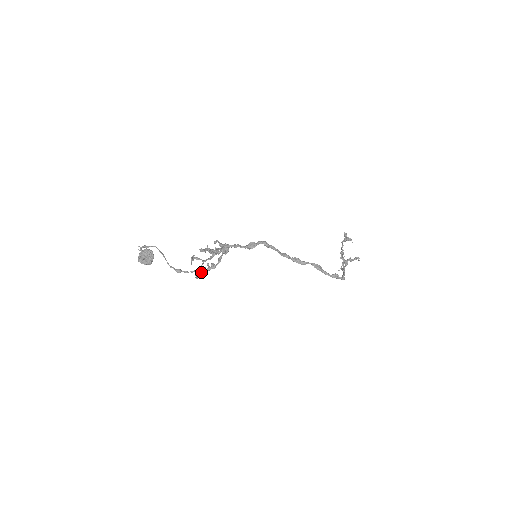
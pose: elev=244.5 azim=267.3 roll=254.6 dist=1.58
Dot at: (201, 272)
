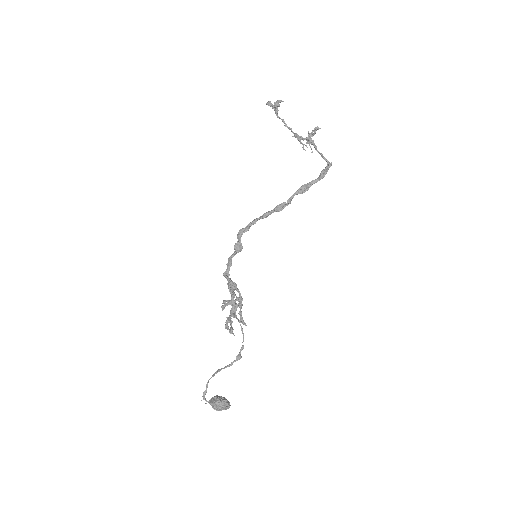
Dot at: (240, 315)
